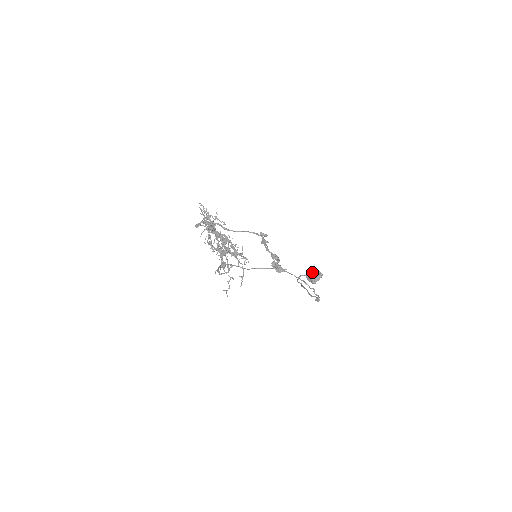
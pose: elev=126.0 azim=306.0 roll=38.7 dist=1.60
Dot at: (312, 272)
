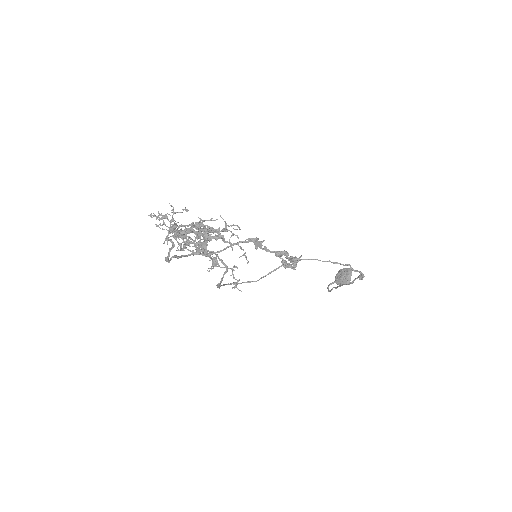
Dot at: (338, 274)
